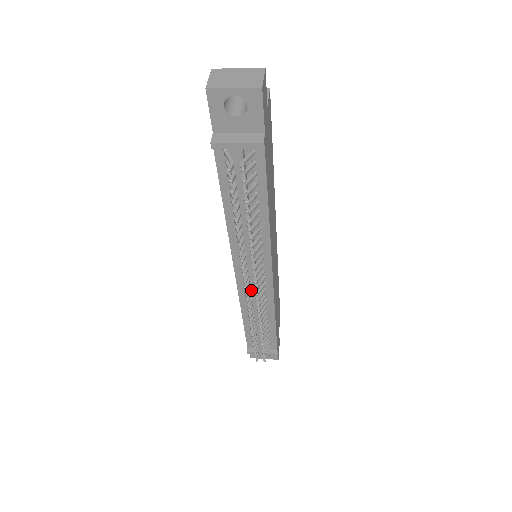
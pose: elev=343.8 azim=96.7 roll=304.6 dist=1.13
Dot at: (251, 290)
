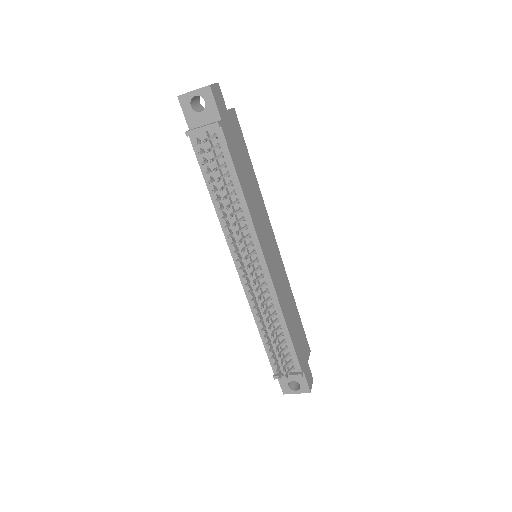
Dot at: (252, 282)
